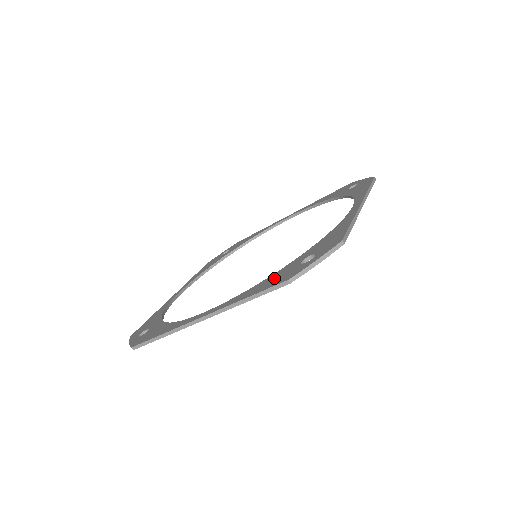
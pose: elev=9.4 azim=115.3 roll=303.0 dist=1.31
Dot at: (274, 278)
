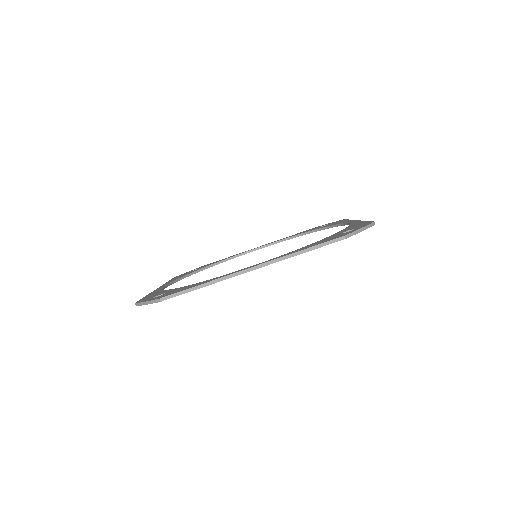
Dot at: (322, 241)
